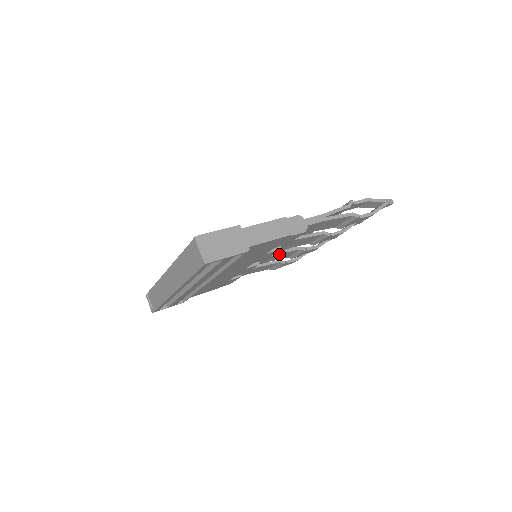
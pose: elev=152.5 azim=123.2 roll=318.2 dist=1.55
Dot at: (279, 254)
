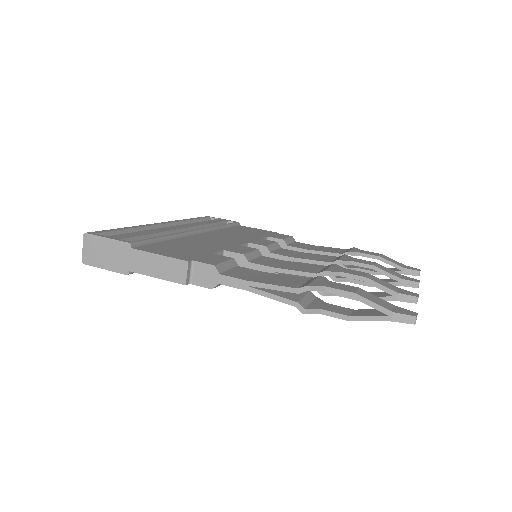
Dot at: occluded
